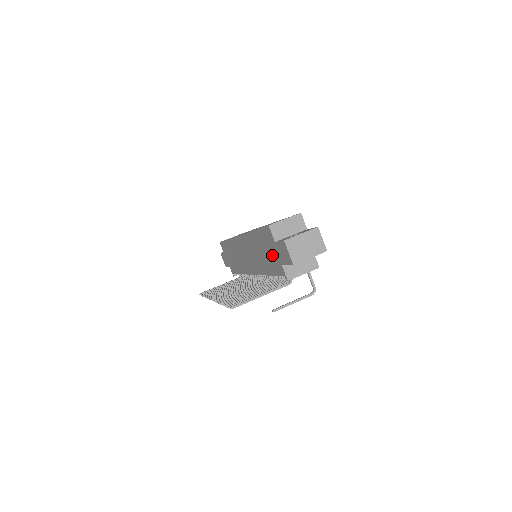
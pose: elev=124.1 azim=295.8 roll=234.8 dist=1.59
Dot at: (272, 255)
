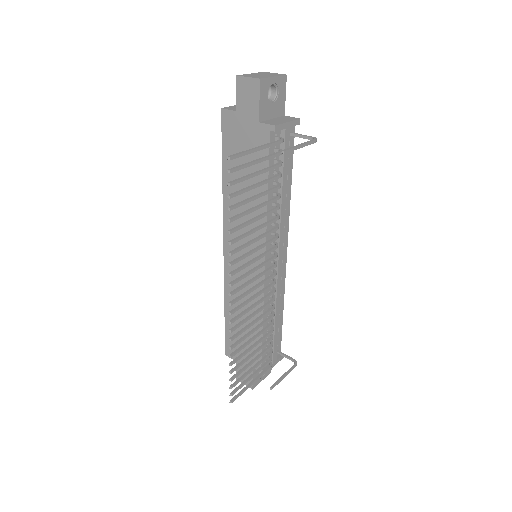
Dot at: (247, 143)
